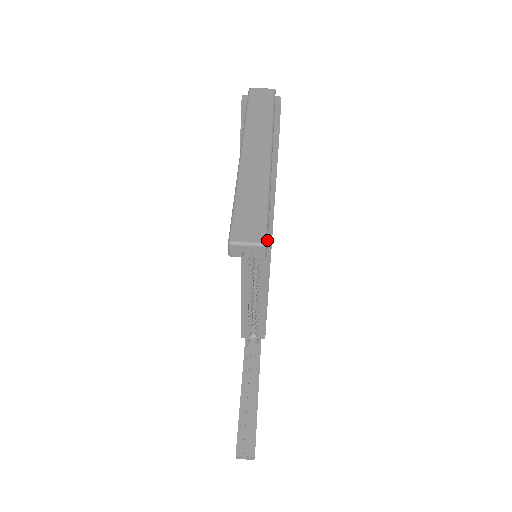
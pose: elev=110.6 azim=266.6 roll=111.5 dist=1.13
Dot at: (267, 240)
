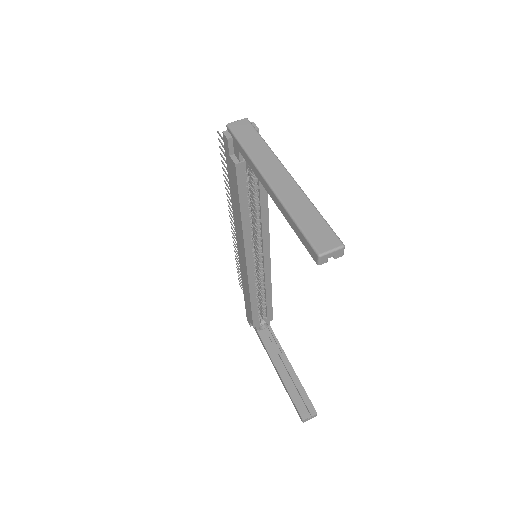
Dot at: (342, 242)
